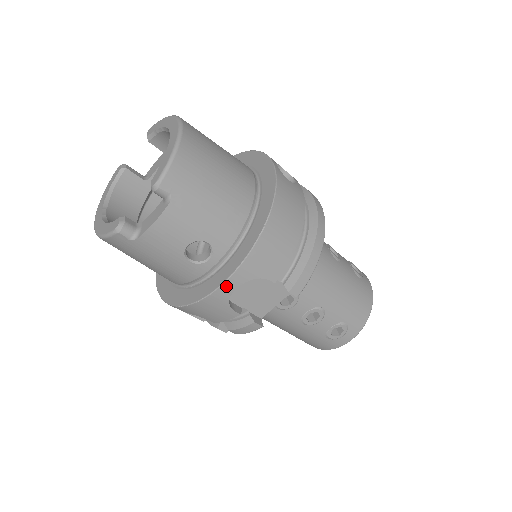
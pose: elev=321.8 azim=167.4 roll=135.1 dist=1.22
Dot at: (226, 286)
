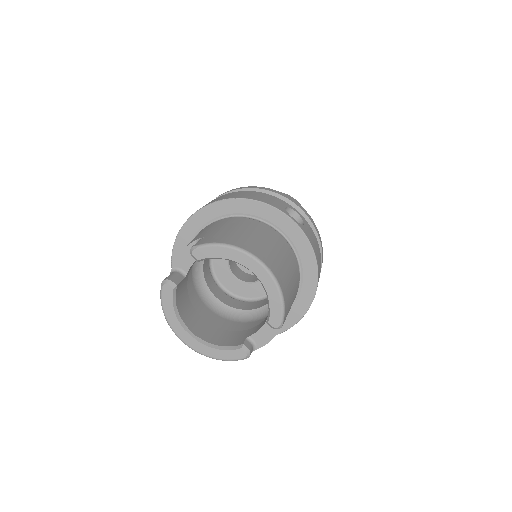
Dot at: (296, 322)
